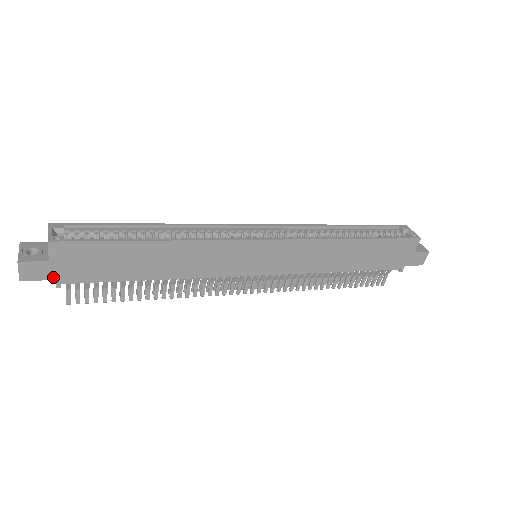
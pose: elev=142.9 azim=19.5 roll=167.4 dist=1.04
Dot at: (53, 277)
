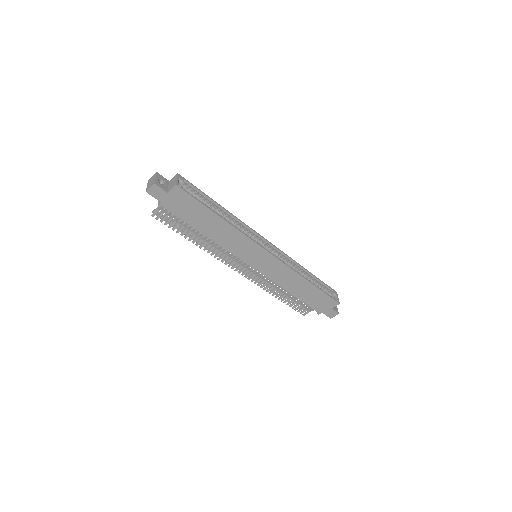
Dot at: (162, 201)
